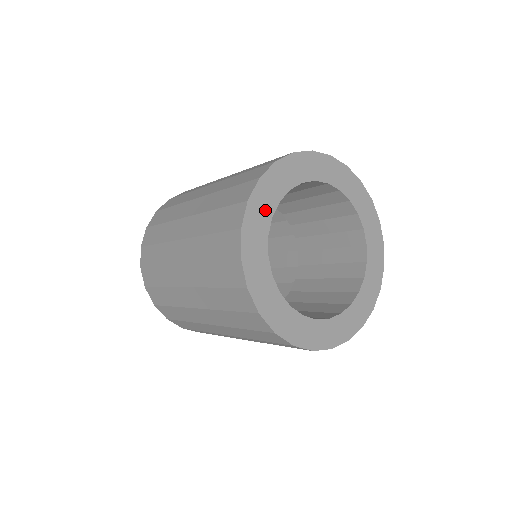
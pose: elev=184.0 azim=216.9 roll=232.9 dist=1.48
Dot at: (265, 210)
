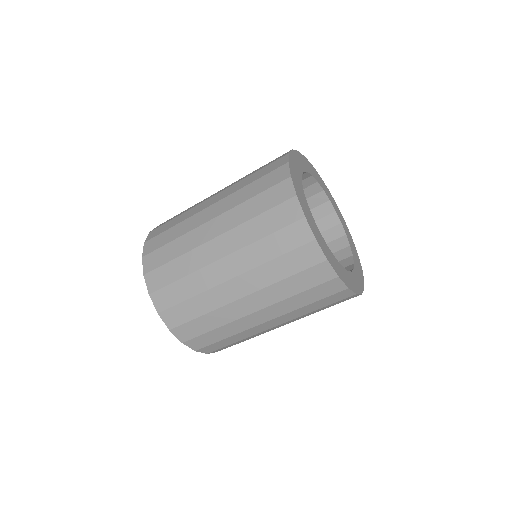
Dot at: (300, 164)
